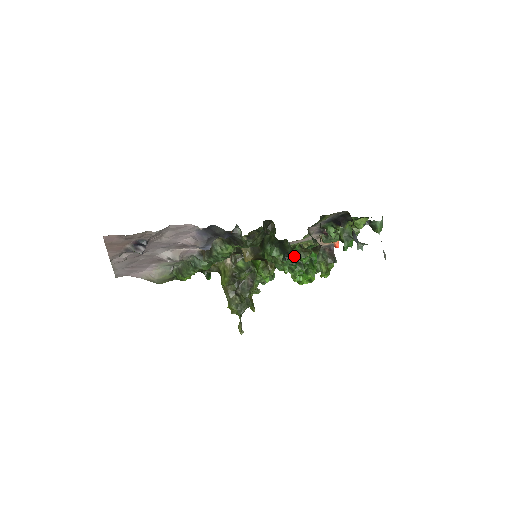
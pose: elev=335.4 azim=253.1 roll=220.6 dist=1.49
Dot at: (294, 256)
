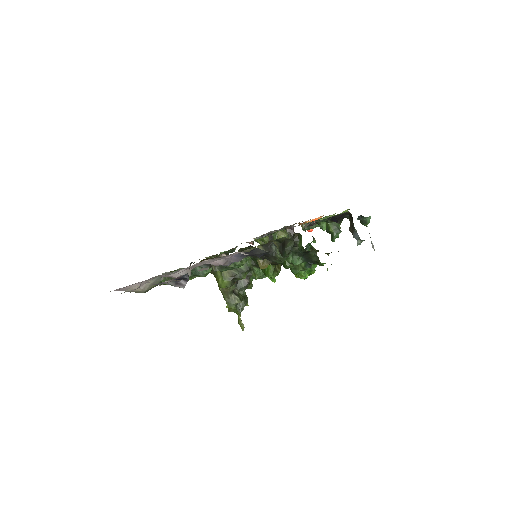
Dot at: (319, 264)
